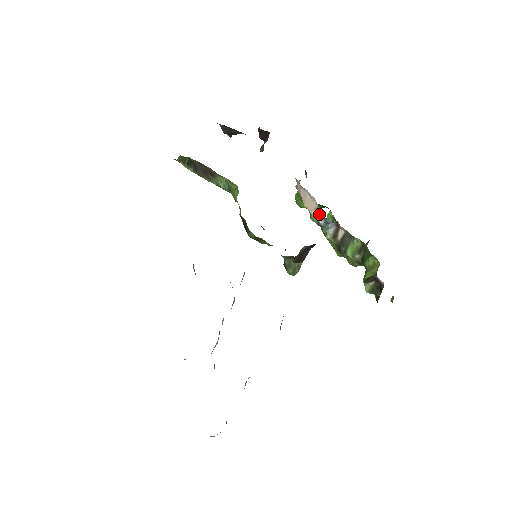
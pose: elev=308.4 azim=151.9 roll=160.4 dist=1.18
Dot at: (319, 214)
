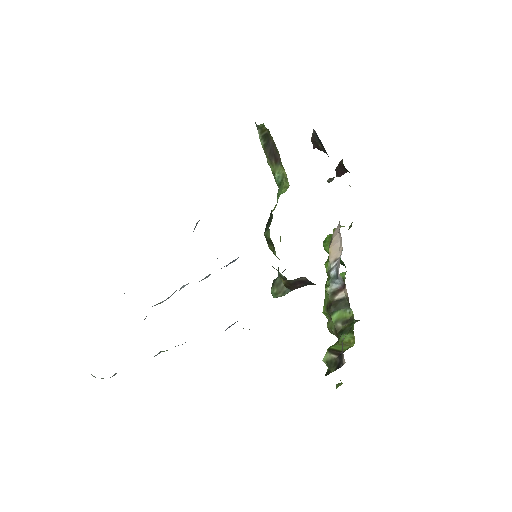
Dot at: (336, 265)
